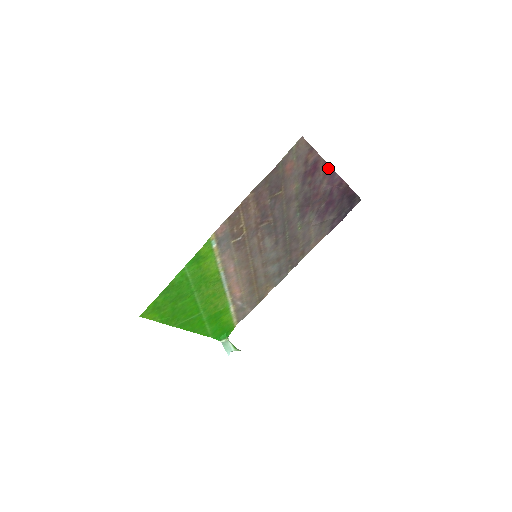
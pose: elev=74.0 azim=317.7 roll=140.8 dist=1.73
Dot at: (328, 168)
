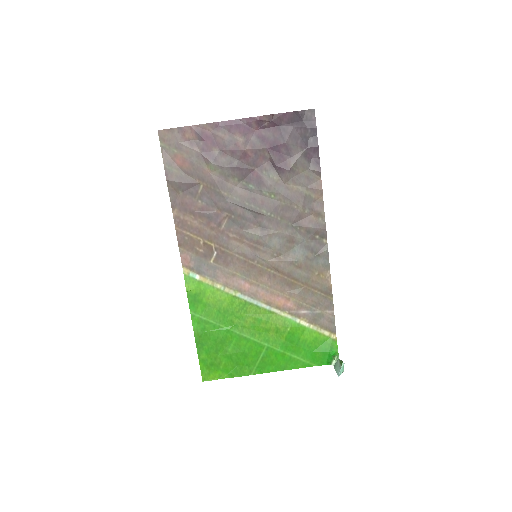
Dot at: (223, 125)
